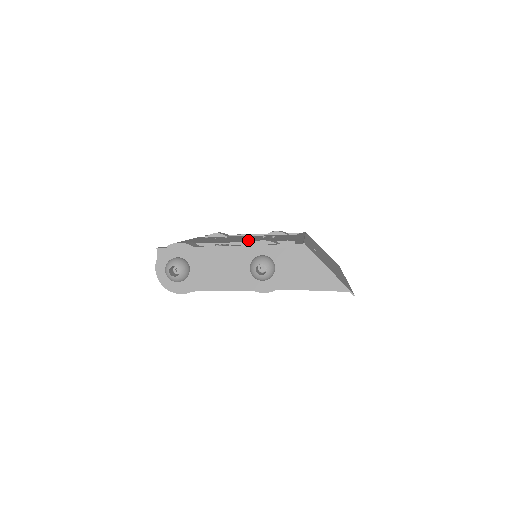
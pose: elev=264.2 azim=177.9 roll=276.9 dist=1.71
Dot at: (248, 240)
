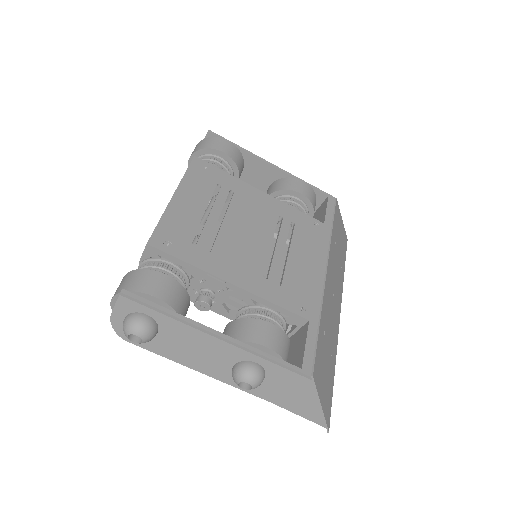
Dot at: (254, 268)
